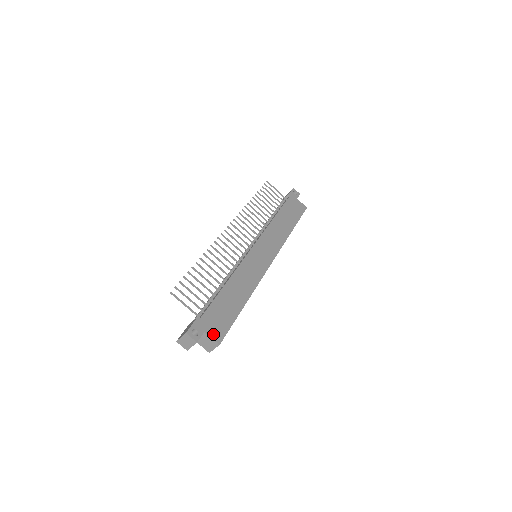
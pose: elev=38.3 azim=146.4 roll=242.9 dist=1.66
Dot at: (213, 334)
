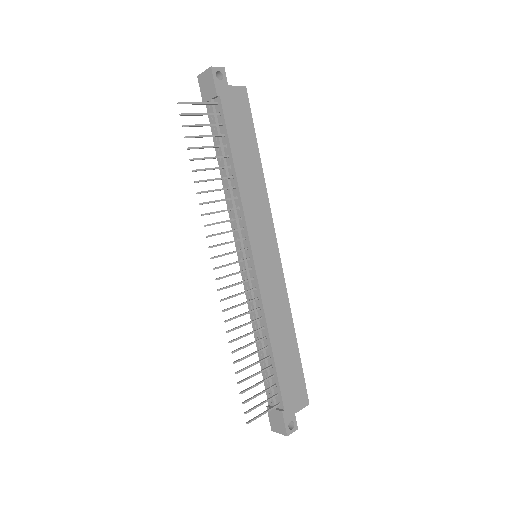
Dot at: (300, 405)
